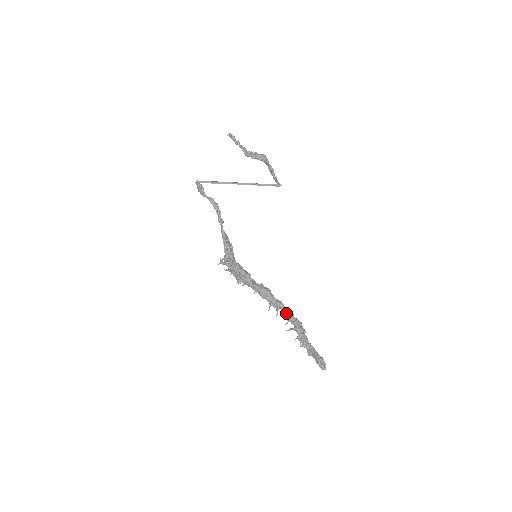
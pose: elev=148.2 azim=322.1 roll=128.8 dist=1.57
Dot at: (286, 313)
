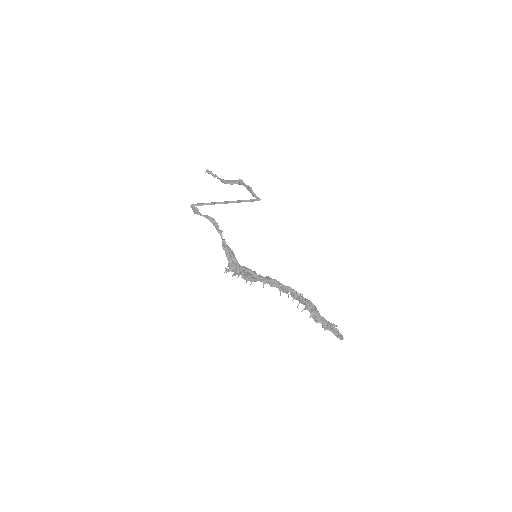
Dot at: (296, 294)
